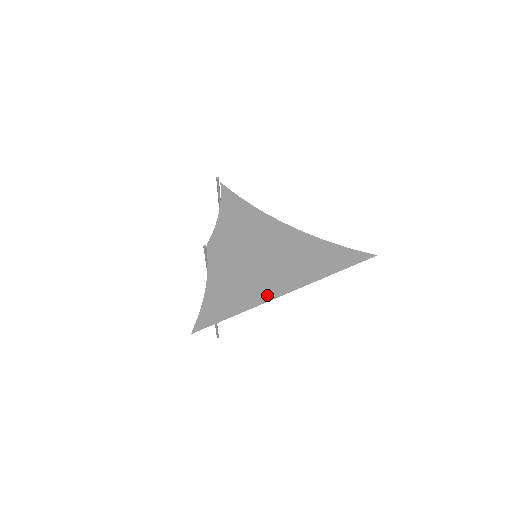
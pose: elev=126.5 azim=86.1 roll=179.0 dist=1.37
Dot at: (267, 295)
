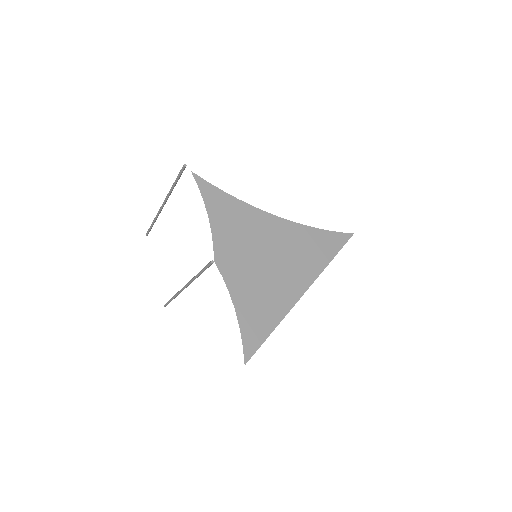
Dot at: (289, 301)
